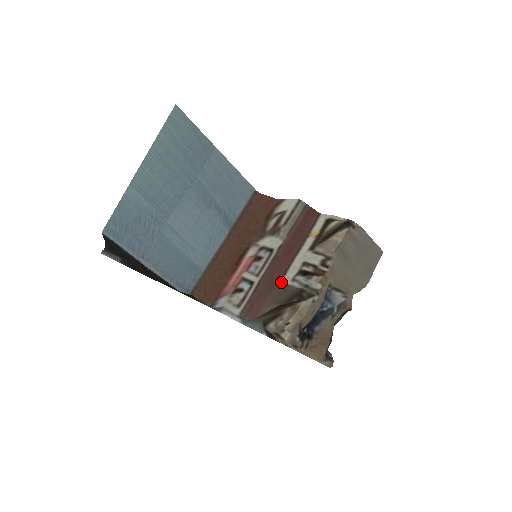
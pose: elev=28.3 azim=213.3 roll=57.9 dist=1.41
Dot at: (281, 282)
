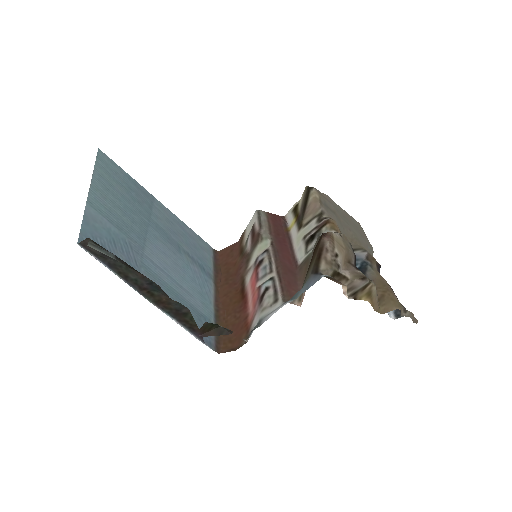
Dot at: (298, 265)
